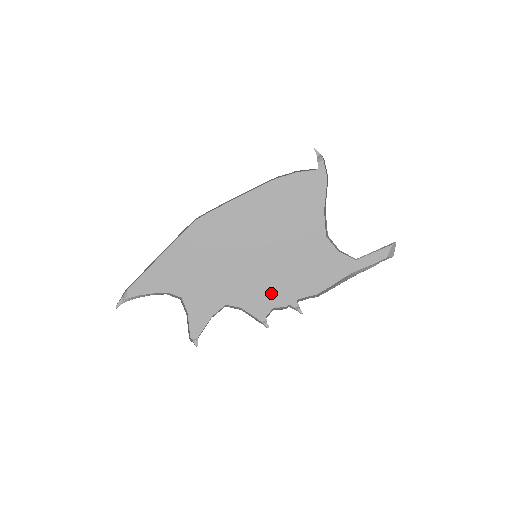
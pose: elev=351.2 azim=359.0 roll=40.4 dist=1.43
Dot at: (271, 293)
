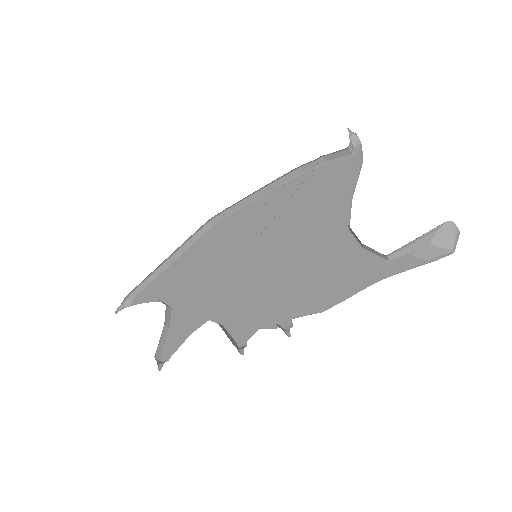
Dot at: (262, 307)
